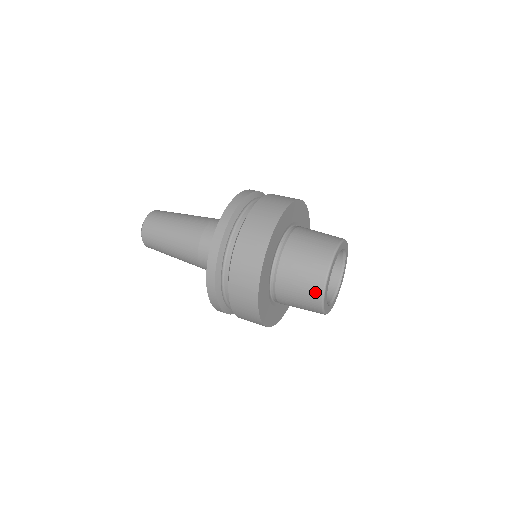
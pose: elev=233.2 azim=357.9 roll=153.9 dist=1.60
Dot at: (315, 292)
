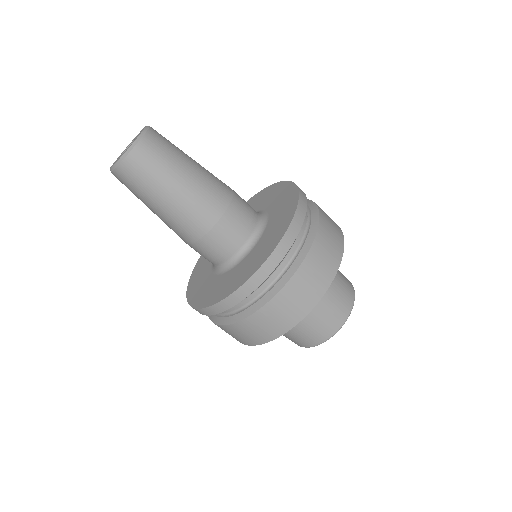
Dot at: (339, 319)
